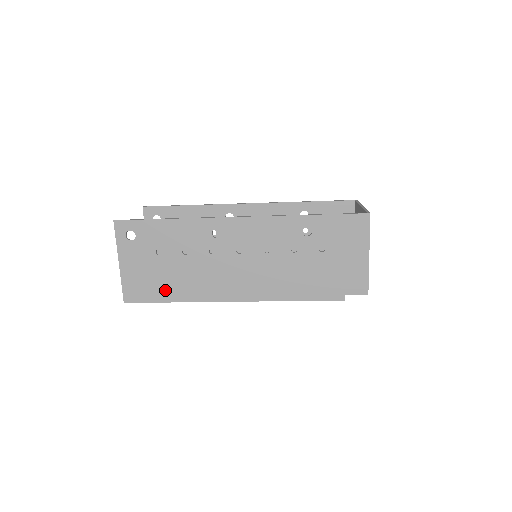
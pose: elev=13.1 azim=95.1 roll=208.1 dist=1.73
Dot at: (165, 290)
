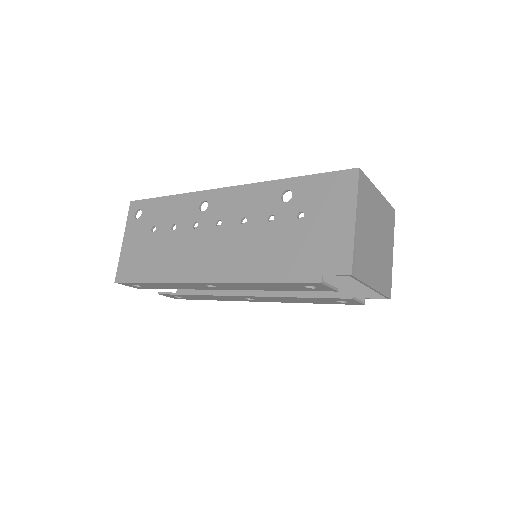
Dot at: (148, 269)
